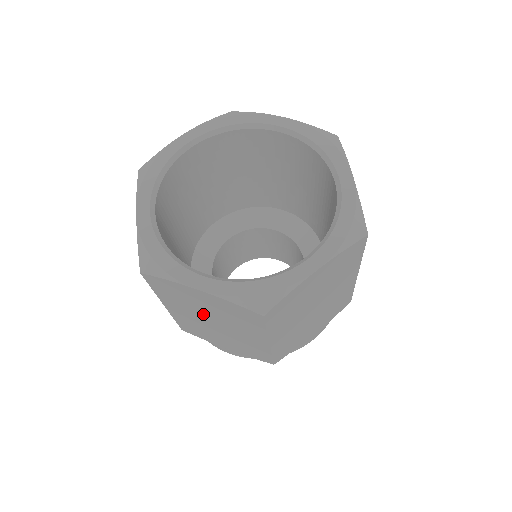
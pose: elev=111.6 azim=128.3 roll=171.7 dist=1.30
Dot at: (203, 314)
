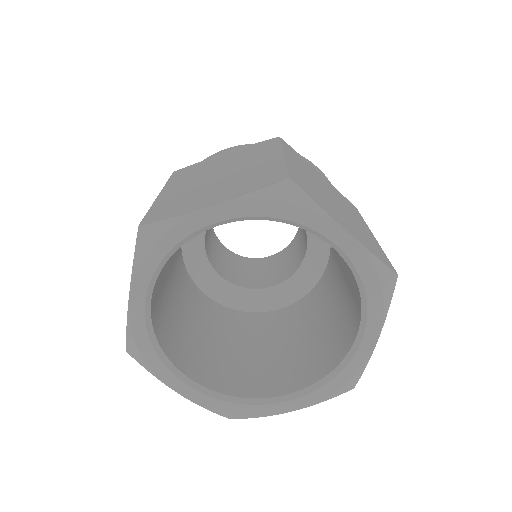
Dot at: occluded
